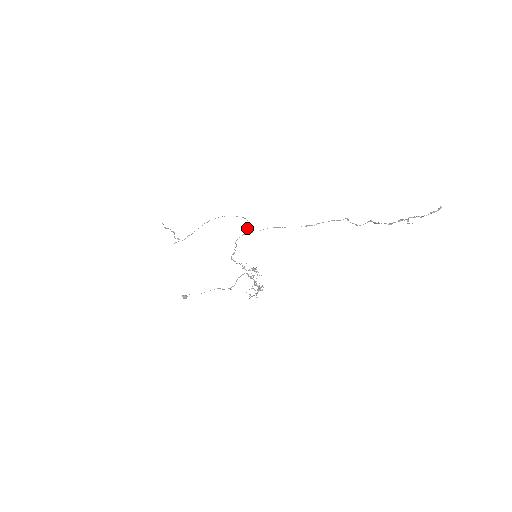
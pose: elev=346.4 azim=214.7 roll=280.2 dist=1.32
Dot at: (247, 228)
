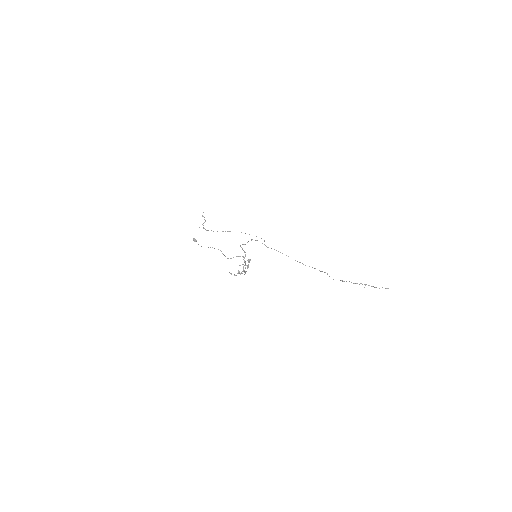
Dot at: occluded
